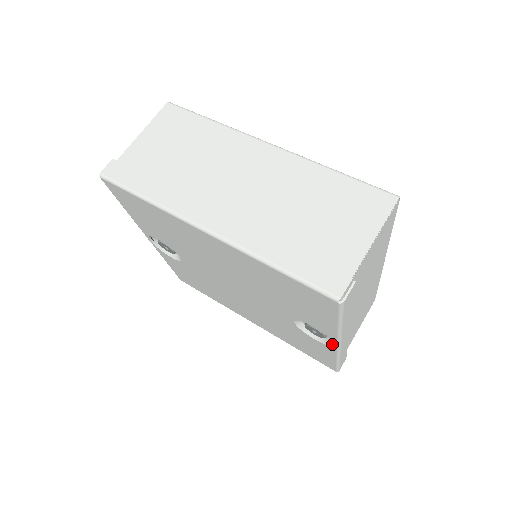
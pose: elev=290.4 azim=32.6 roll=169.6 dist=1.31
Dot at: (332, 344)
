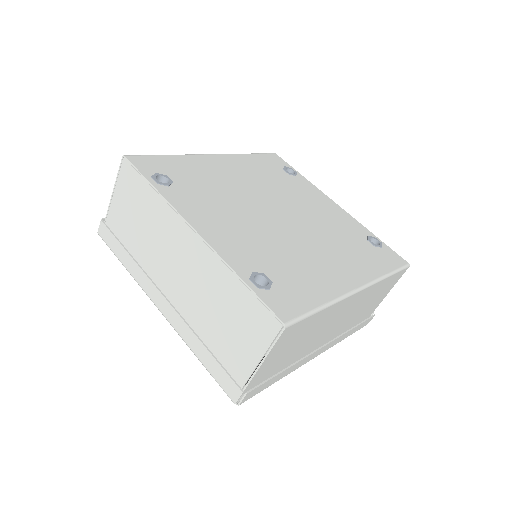
Dot at: occluded
